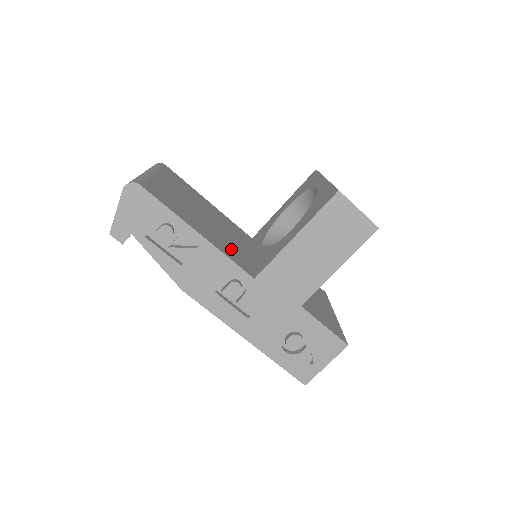
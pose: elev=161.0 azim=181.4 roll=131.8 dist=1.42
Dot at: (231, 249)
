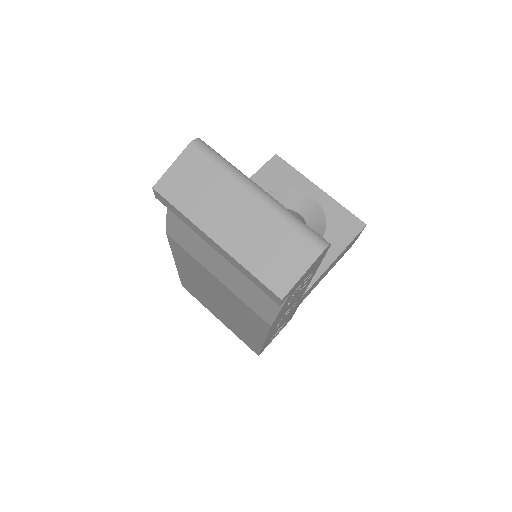
Dot at: occluded
